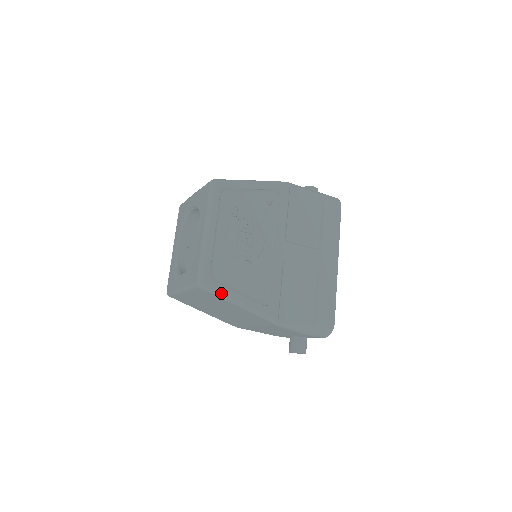
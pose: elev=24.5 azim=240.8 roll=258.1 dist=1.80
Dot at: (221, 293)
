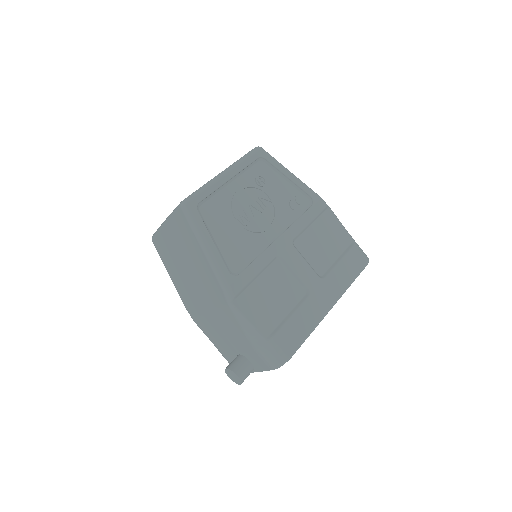
Dot at: (197, 226)
